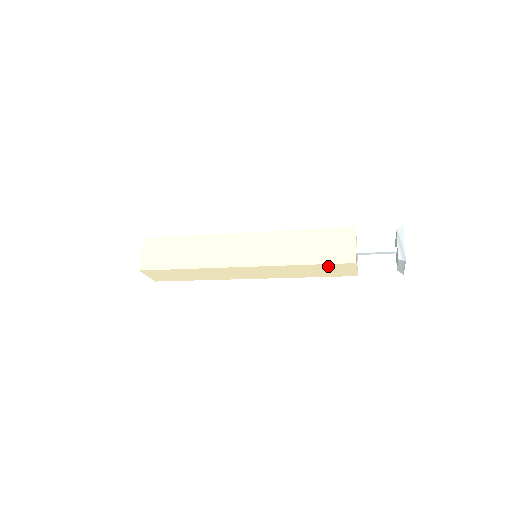
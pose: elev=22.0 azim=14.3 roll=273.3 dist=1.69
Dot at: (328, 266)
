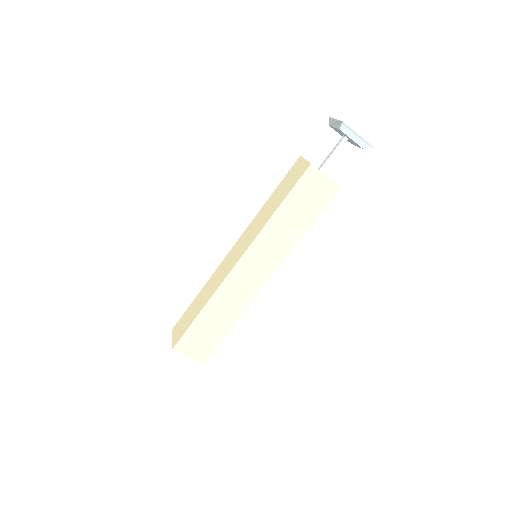
Dot at: (298, 192)
